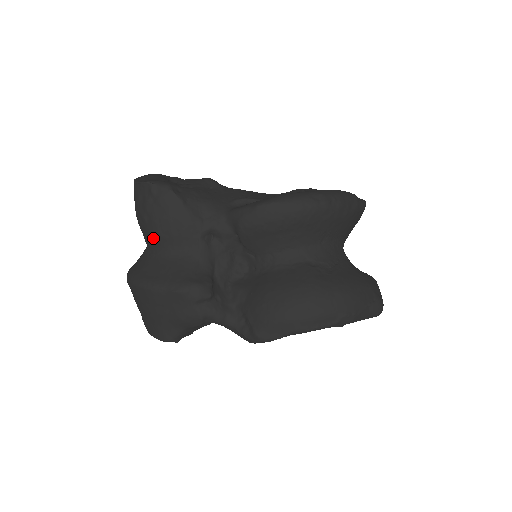
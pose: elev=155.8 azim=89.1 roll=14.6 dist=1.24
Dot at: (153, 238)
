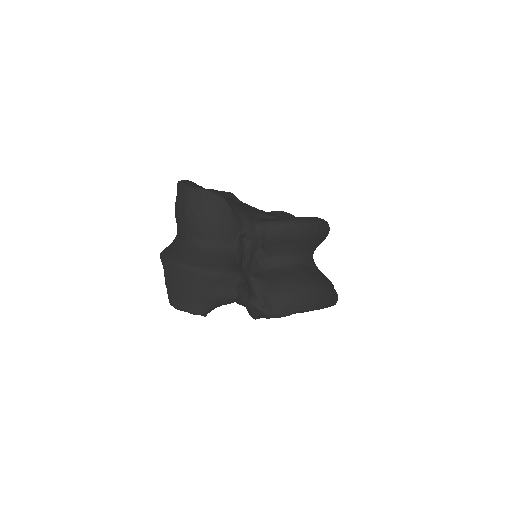
Dot at: (201, 233)
